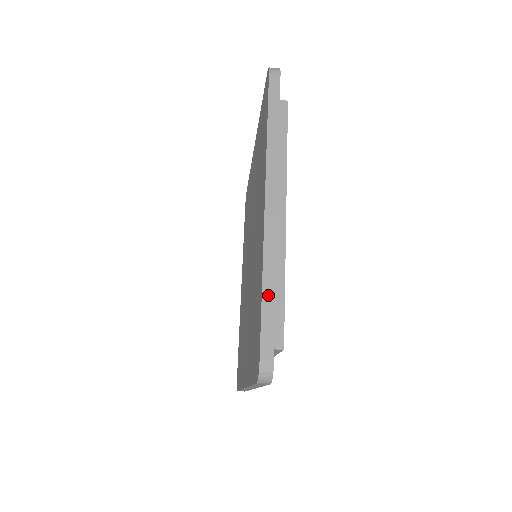
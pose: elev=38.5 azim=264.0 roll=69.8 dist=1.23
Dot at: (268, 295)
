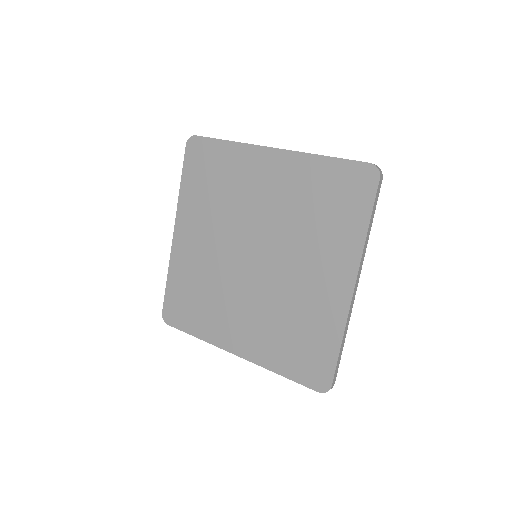
Dot at: (342, 348)
